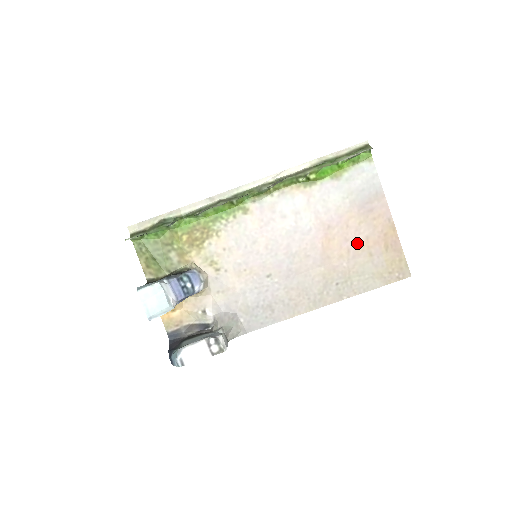
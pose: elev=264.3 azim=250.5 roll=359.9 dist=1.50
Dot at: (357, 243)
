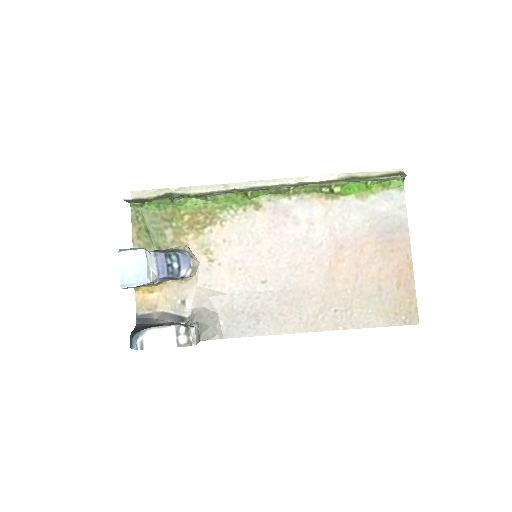
Dot at: (368, 272)
